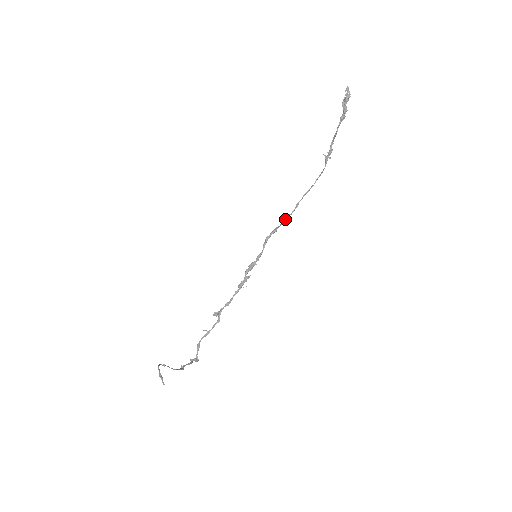
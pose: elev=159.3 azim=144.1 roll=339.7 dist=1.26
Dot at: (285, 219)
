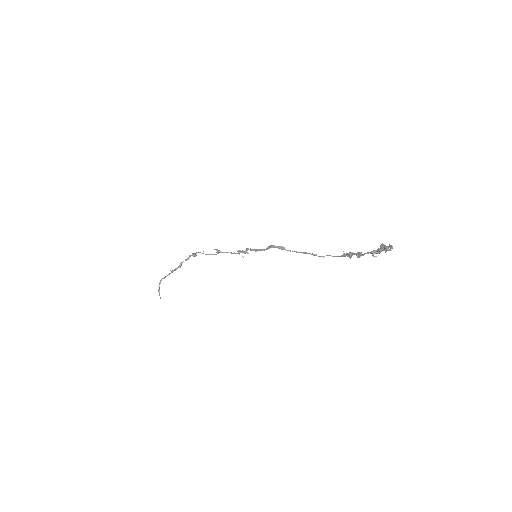
Dot at: occluded
